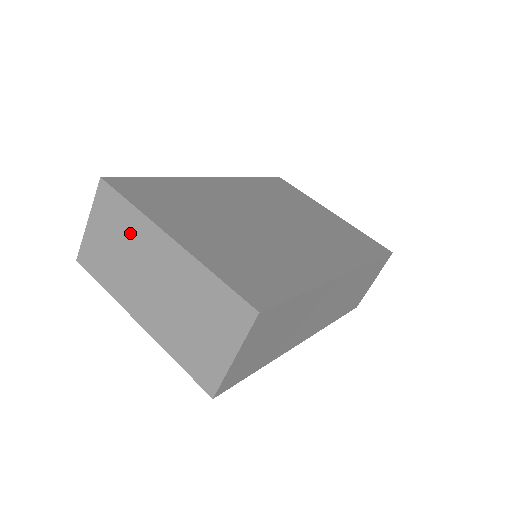
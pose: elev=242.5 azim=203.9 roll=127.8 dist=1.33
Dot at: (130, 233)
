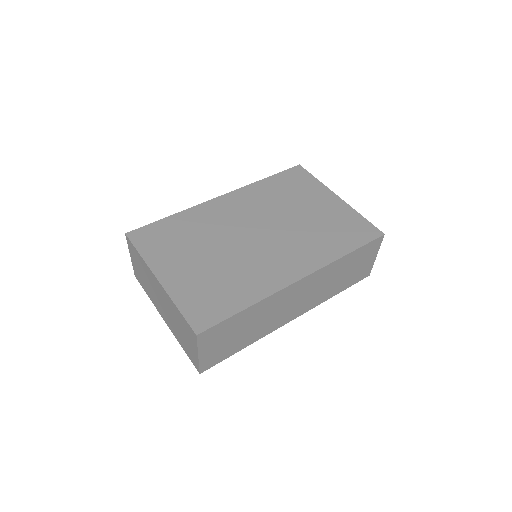
Dot at: (145, 270)
